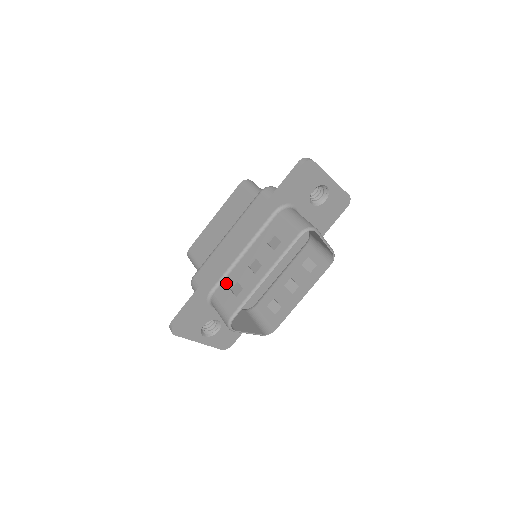
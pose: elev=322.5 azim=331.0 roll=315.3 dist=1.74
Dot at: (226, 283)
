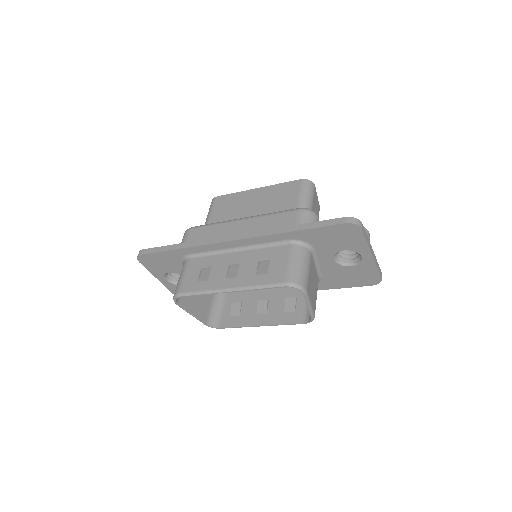
Dot at: (204, 261)
